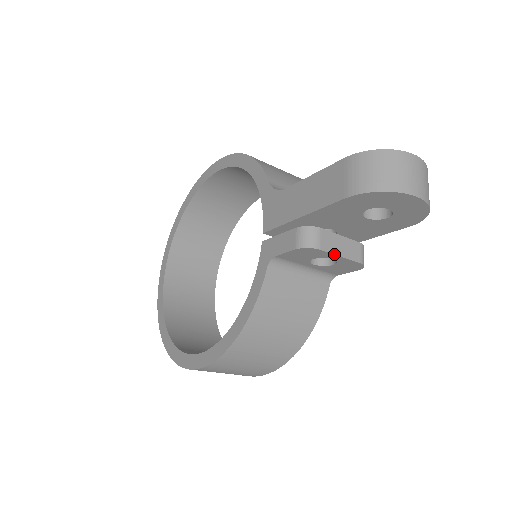
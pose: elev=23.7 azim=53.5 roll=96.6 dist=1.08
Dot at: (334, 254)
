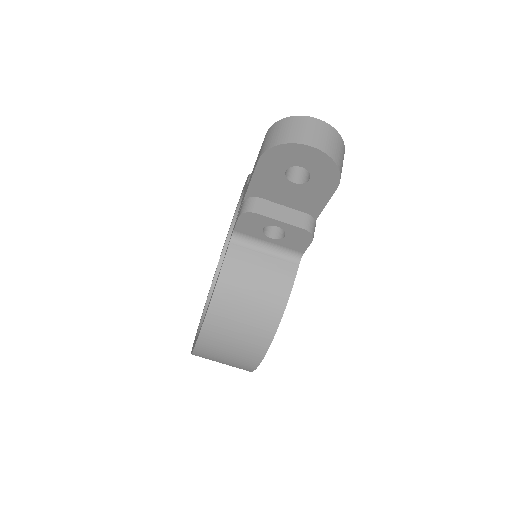
Dot at: (272, 218)
